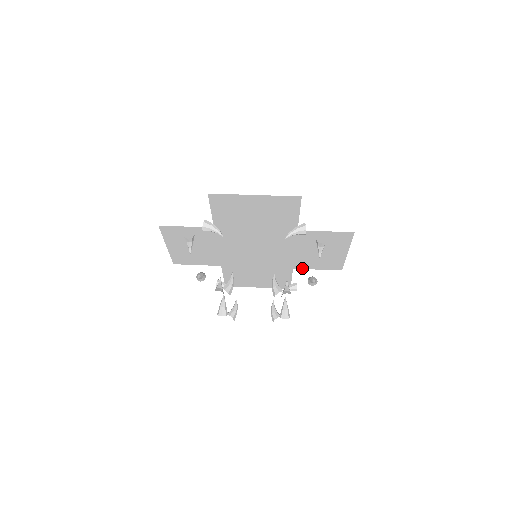
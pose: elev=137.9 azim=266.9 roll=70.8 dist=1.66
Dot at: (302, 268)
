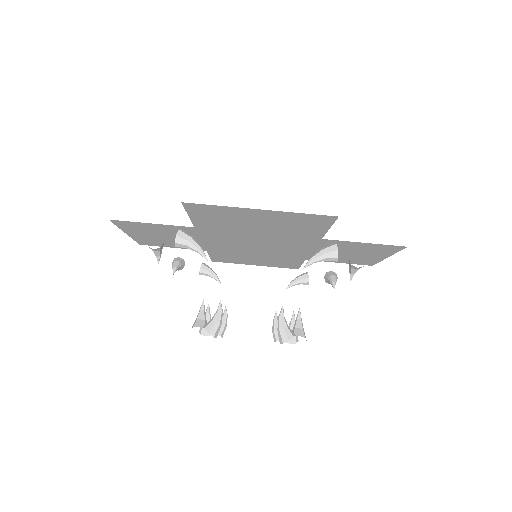
Dot at: occluded
